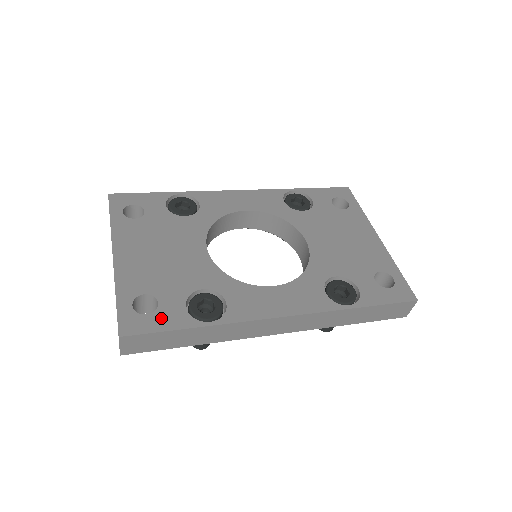
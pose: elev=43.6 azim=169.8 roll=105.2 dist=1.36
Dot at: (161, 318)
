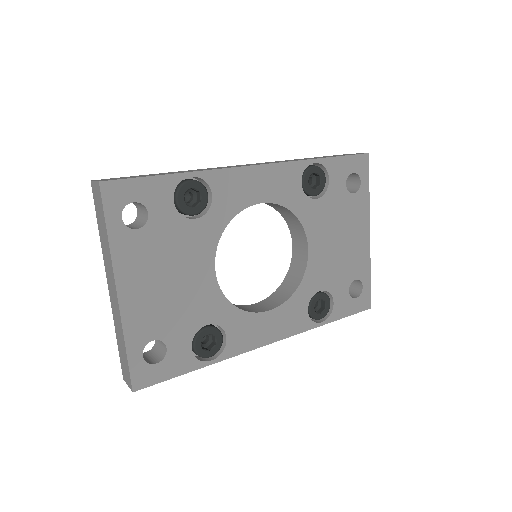
Dot at: (170, 365)
